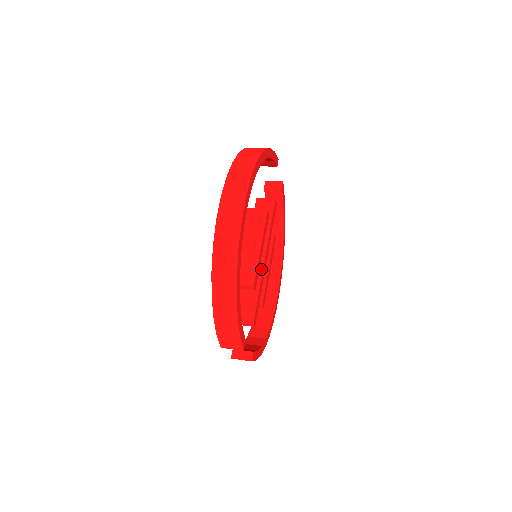
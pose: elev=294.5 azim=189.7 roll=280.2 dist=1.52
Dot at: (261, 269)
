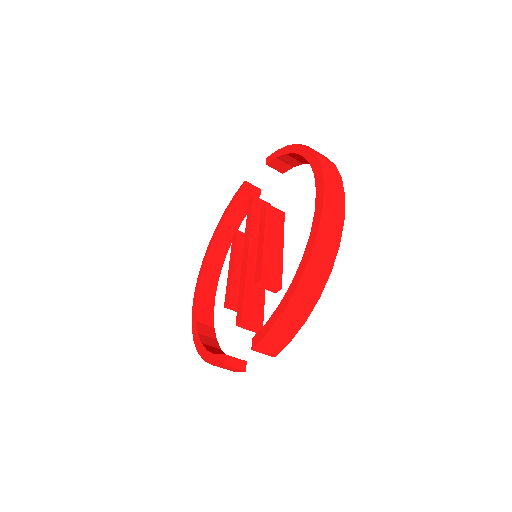
Dot at: occluded
